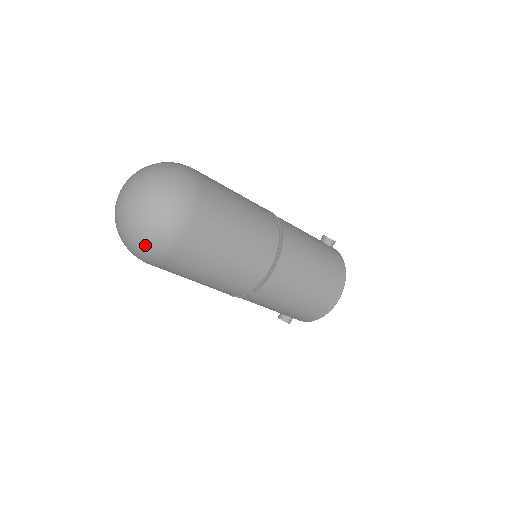
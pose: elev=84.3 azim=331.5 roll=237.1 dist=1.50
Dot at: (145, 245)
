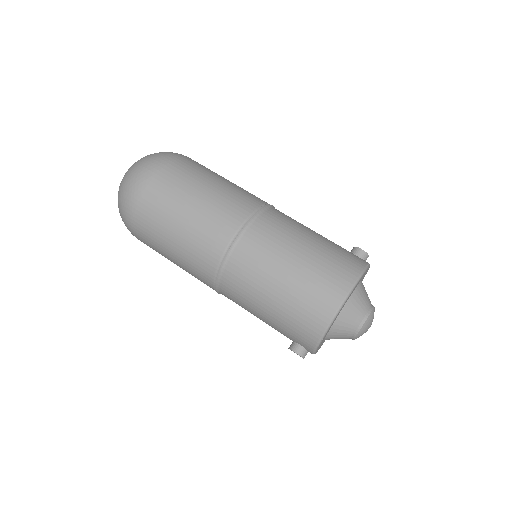
Dot at: (121, 201)
